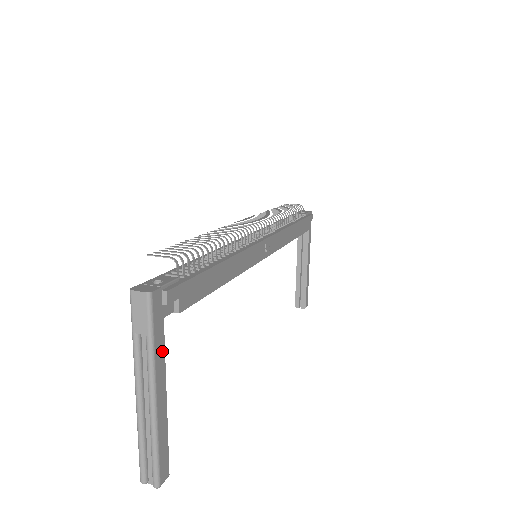
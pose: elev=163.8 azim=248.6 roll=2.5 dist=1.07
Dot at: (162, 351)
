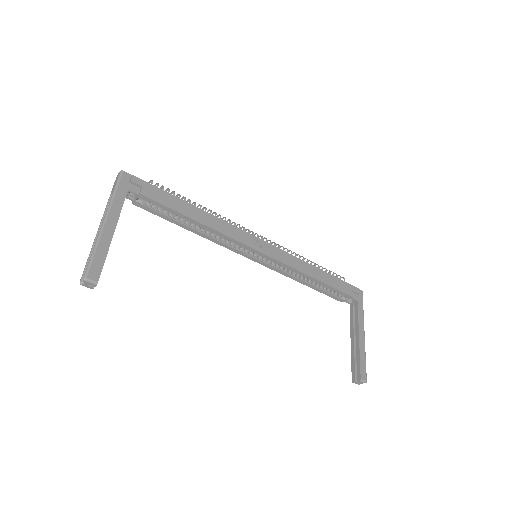
Dot at: (121, 204)
